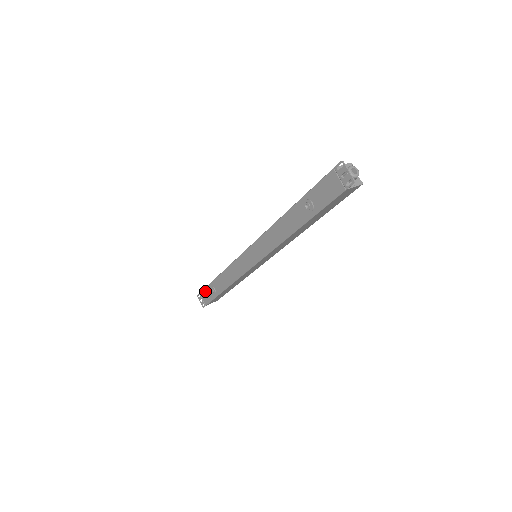
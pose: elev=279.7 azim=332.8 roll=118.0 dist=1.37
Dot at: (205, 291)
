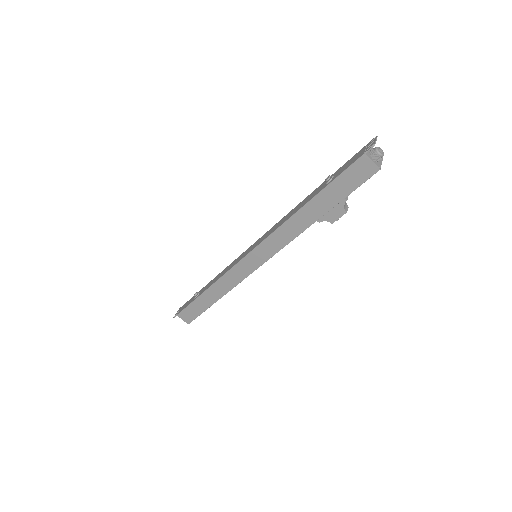
Dot at: (190, 300)
